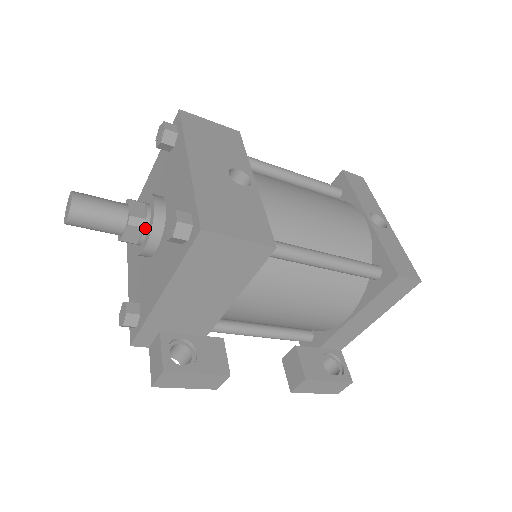
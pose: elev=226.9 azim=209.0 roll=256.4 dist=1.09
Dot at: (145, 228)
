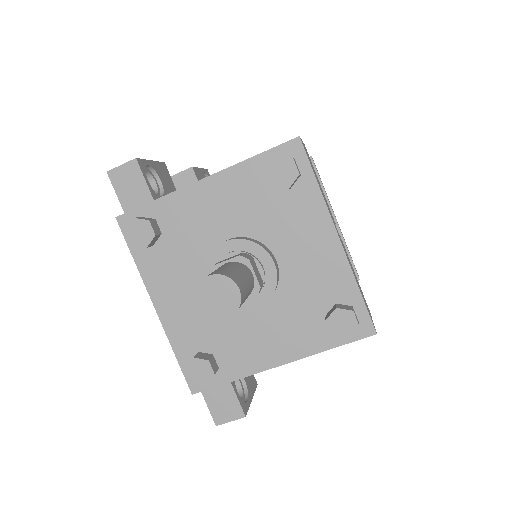
Dot at: (260, 292)
